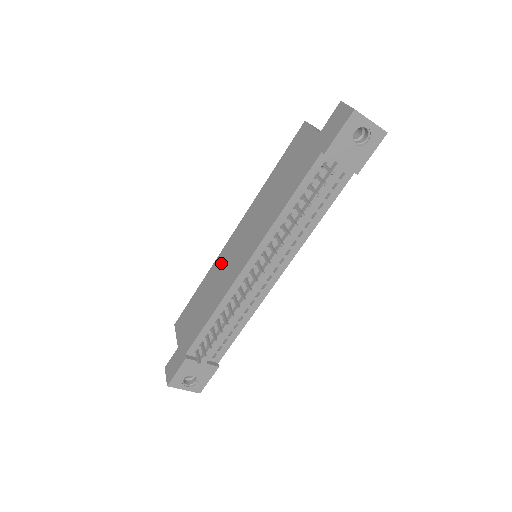
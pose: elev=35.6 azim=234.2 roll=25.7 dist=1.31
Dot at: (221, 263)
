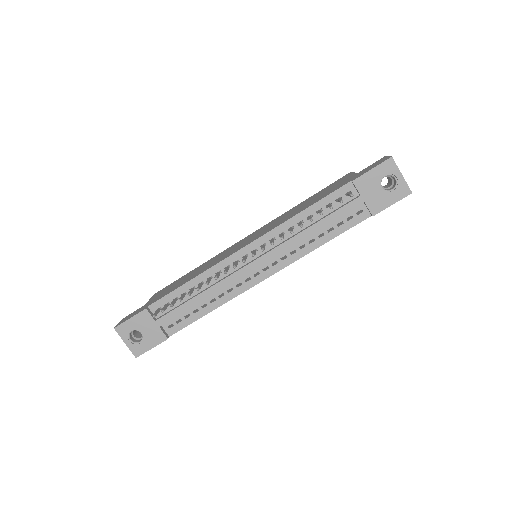
Dot at: (224, 252)
